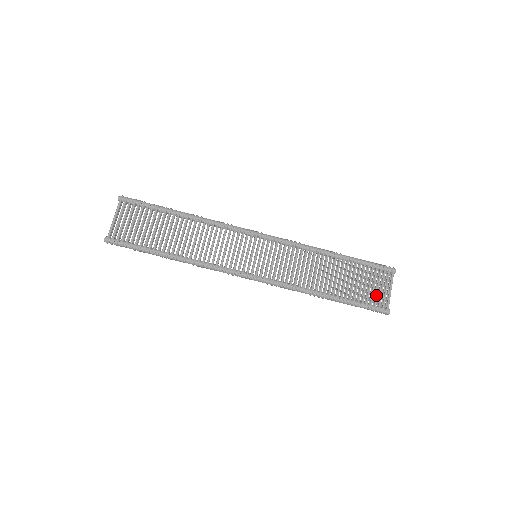
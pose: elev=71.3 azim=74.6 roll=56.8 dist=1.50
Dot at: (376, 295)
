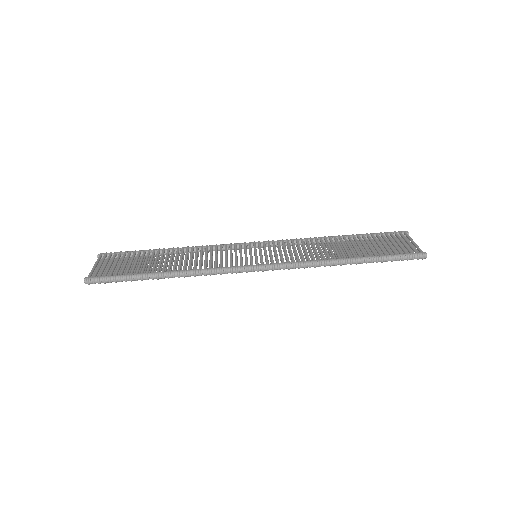
Dot at: (401, 247)
